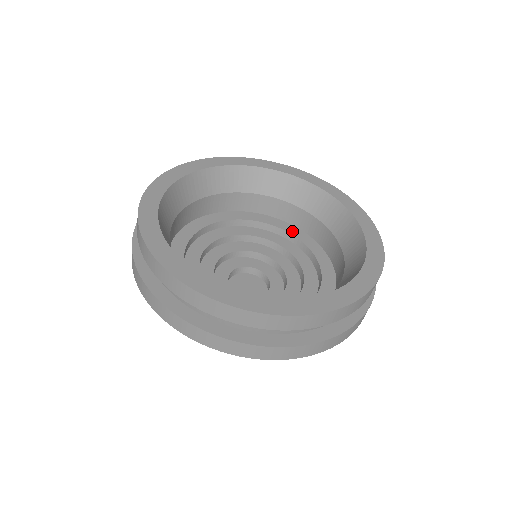
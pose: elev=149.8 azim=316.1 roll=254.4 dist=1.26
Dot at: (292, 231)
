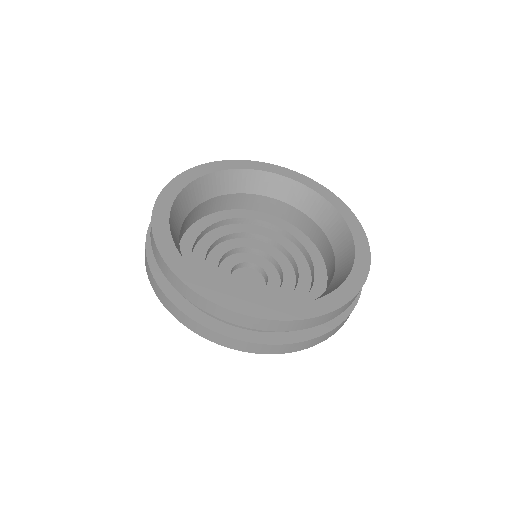
Dot at: (239, 215)
